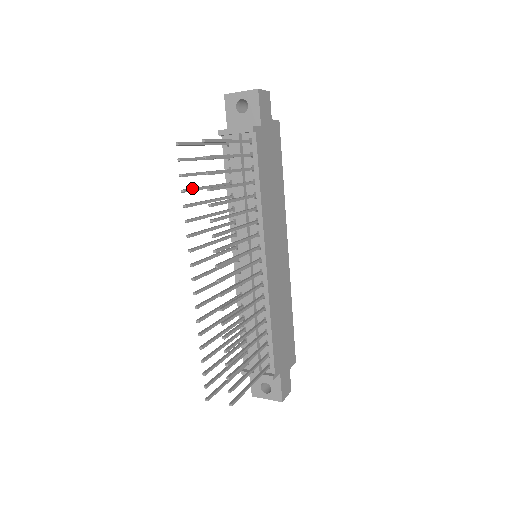
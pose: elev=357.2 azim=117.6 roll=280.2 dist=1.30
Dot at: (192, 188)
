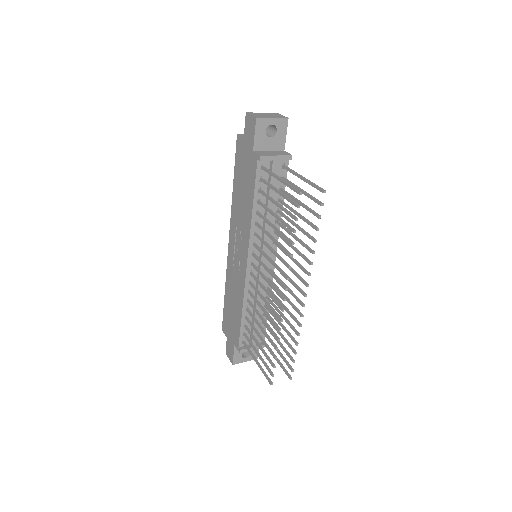
Dot at: occluded
